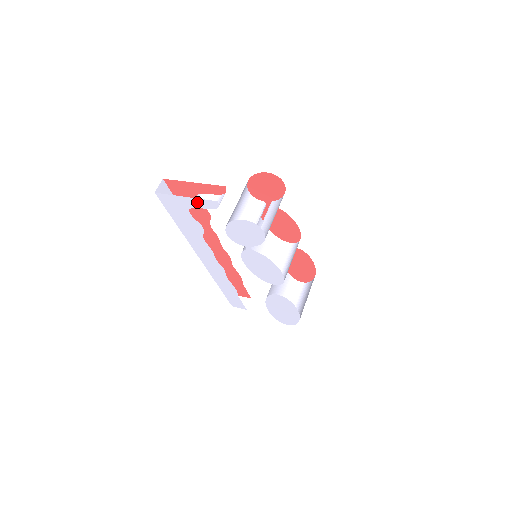
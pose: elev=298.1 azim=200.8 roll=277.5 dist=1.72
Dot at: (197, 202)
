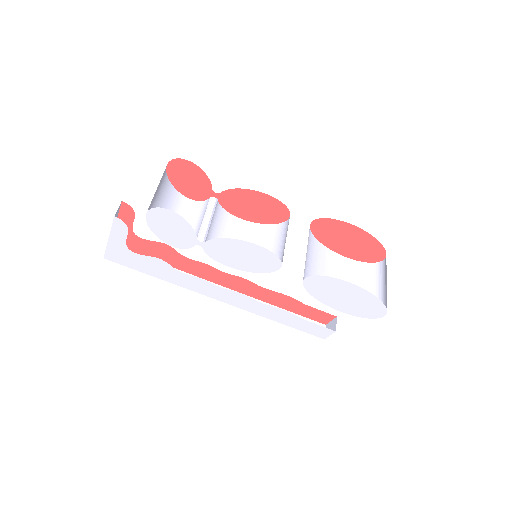
Dot at: (117, 235)
